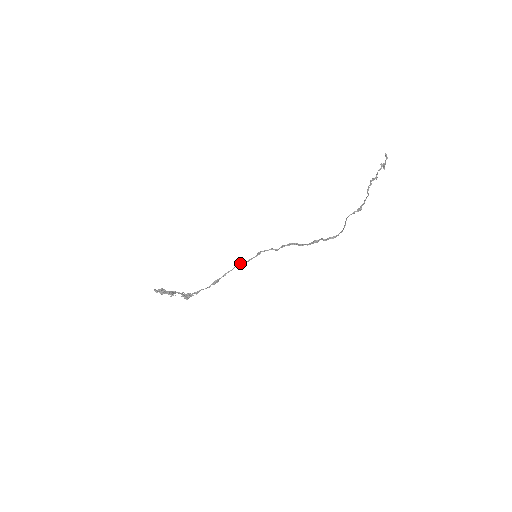
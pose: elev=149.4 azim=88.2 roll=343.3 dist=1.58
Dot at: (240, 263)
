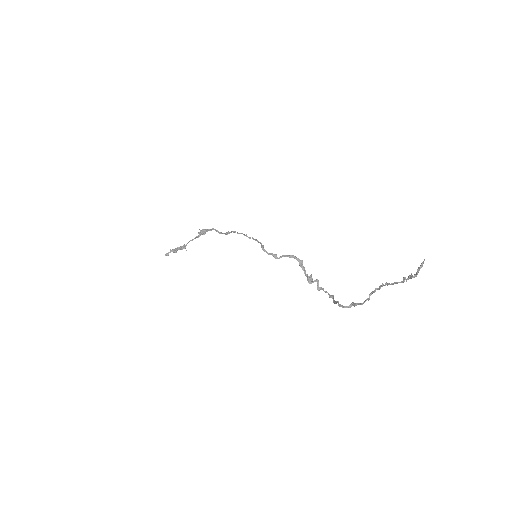
Dot at: occluded
